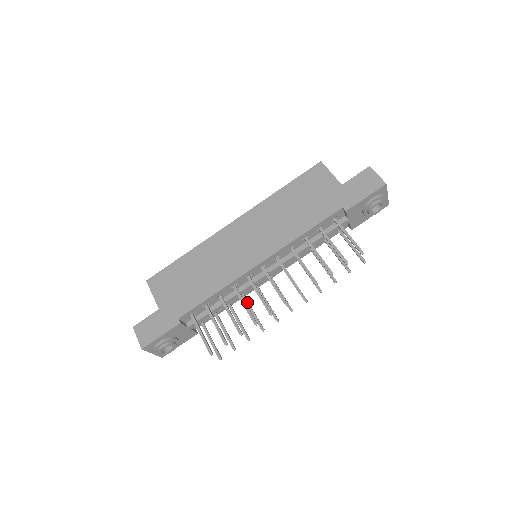
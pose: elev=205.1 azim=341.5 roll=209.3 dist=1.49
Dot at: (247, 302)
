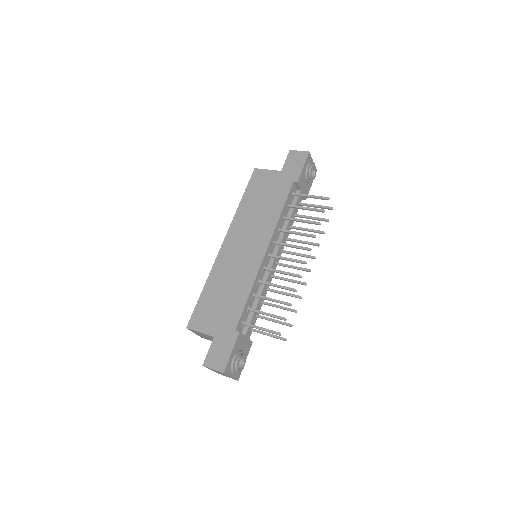
Dot at: (274, 290)
